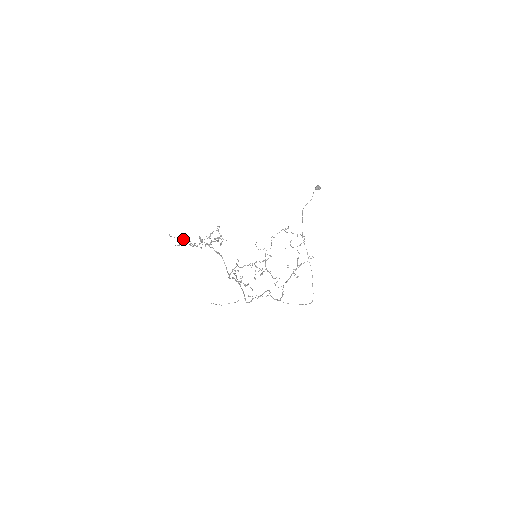
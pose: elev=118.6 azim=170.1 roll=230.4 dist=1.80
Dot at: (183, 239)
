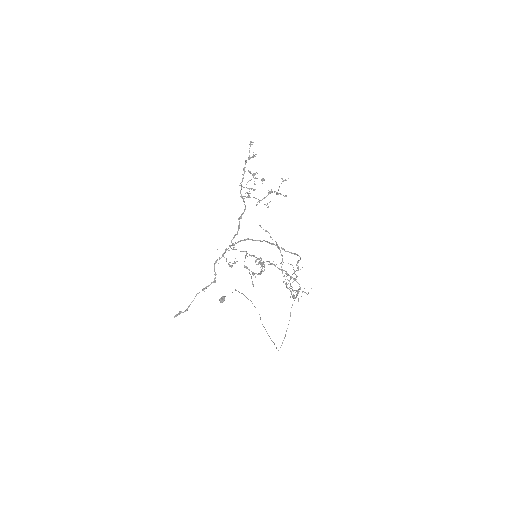
Dot at: (246, 161)
